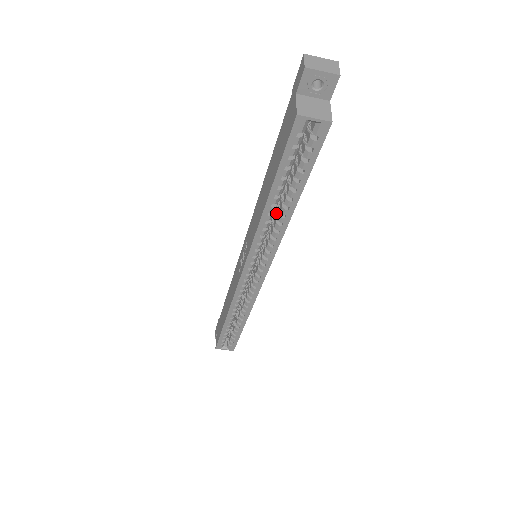
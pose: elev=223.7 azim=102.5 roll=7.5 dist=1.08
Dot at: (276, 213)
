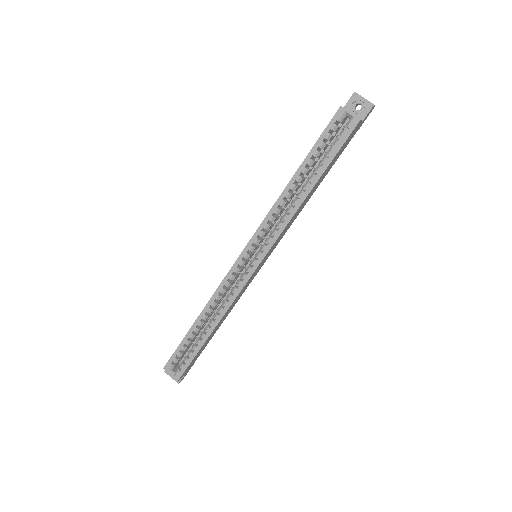
Dot at: occluded
